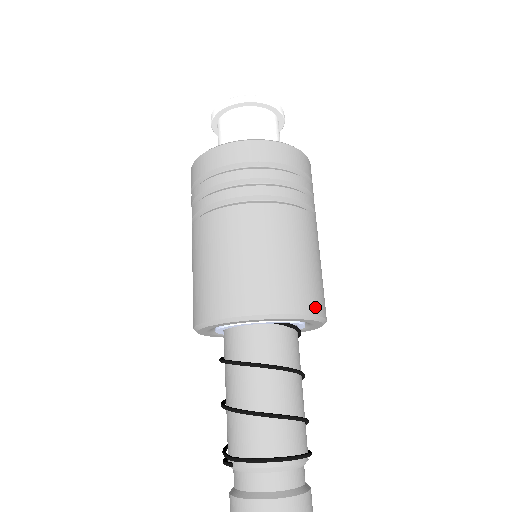
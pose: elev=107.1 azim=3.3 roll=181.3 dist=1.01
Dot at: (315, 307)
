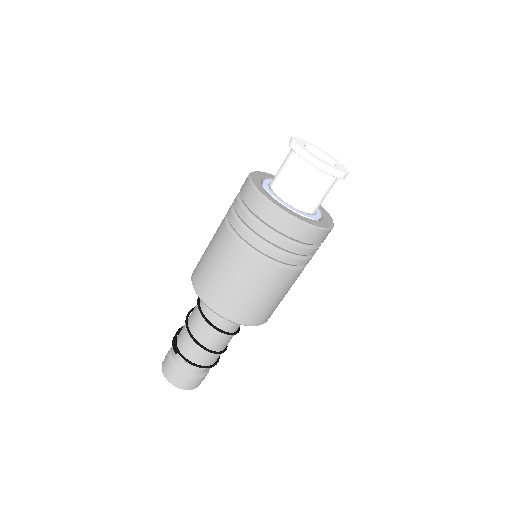
Dot at: (267, 319)
